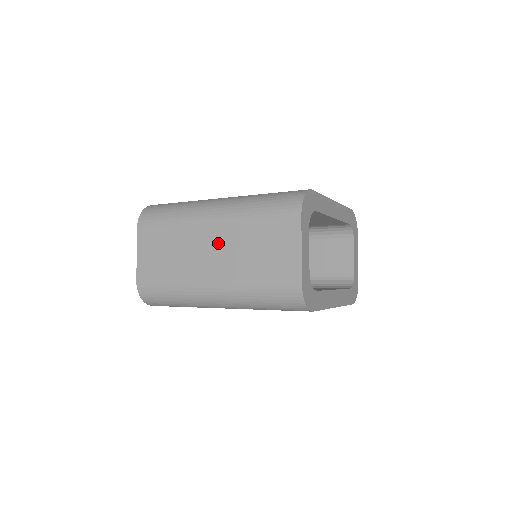
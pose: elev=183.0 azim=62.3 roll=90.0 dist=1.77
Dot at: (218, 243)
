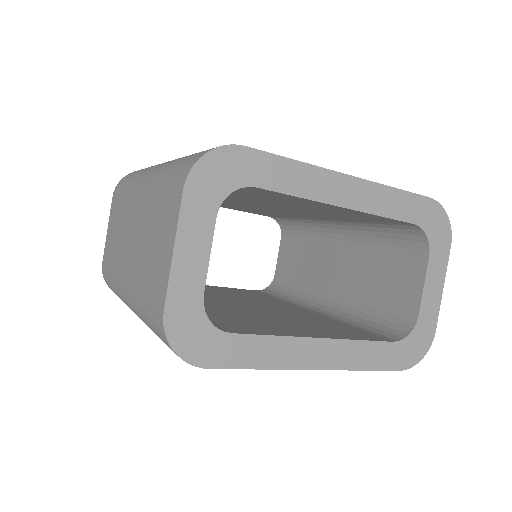
Dot at: (135, 226)
